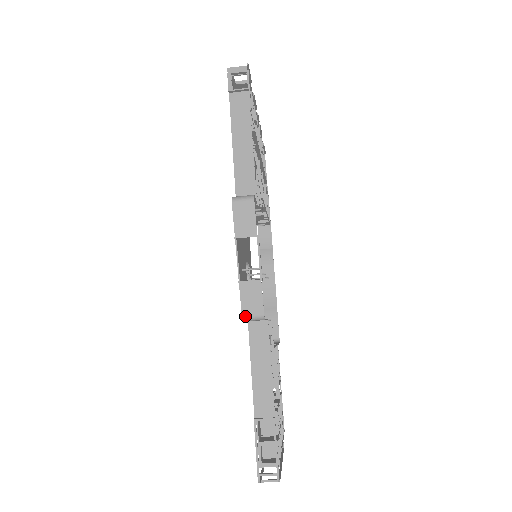
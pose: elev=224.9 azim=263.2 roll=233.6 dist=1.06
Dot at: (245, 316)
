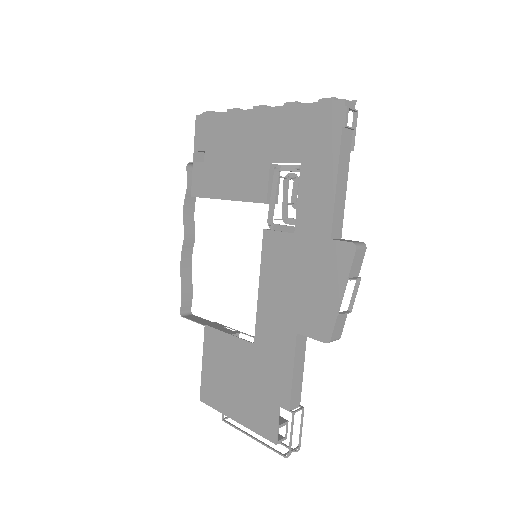
Dot at: (332, 340)
